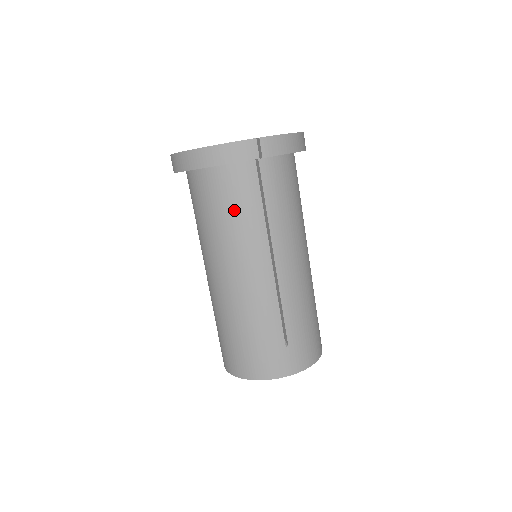
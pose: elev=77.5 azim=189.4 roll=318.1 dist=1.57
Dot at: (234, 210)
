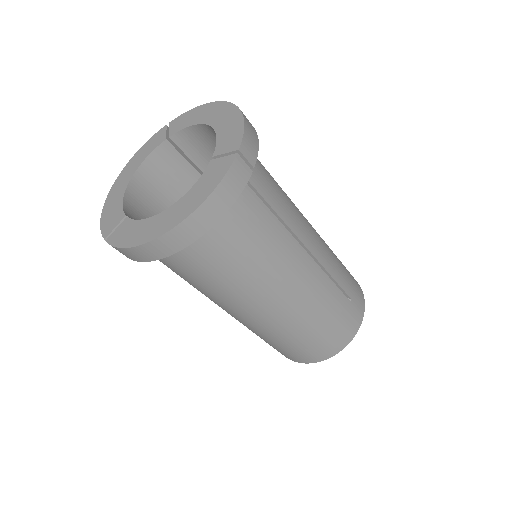
Dot at: (253, 242)
